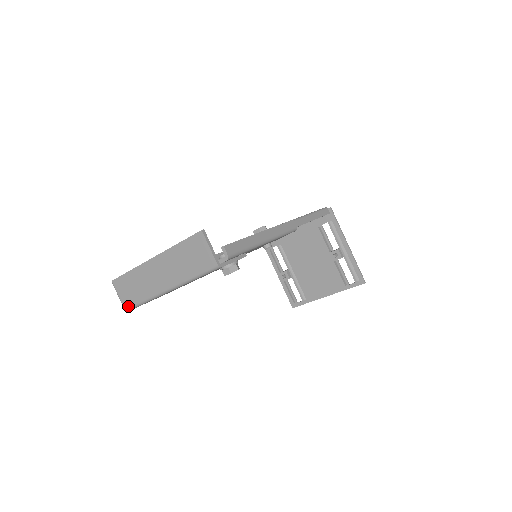
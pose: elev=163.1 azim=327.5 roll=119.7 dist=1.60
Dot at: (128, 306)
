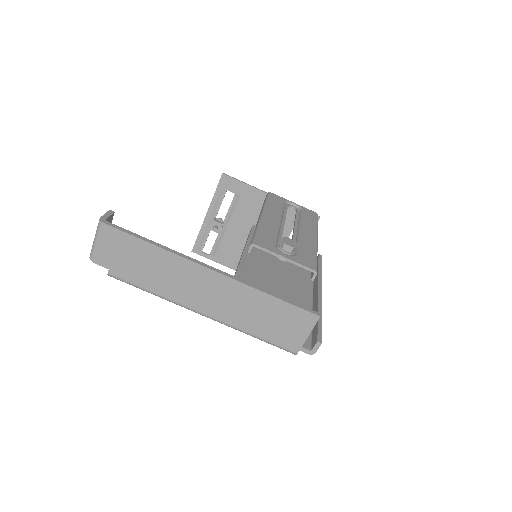
Dot at: (97, 262)
